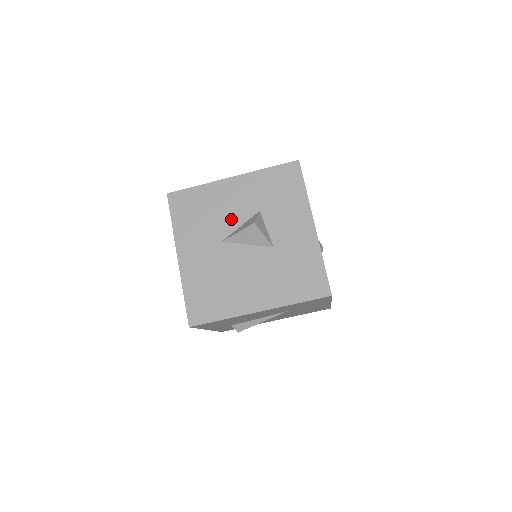
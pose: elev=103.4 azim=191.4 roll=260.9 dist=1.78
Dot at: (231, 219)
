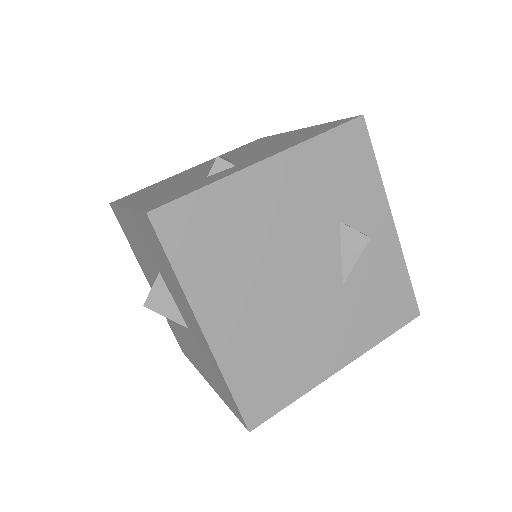
Dot at: (150, 266)
